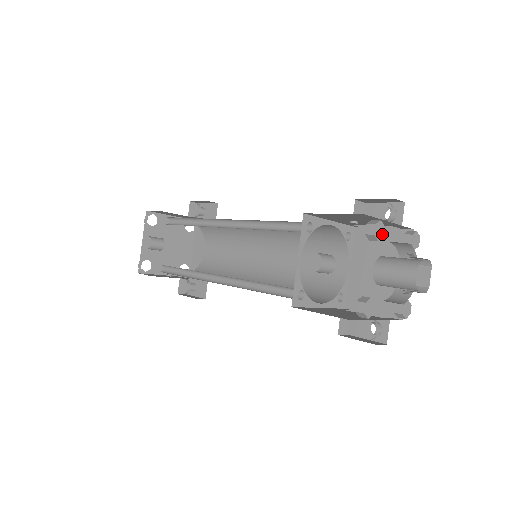
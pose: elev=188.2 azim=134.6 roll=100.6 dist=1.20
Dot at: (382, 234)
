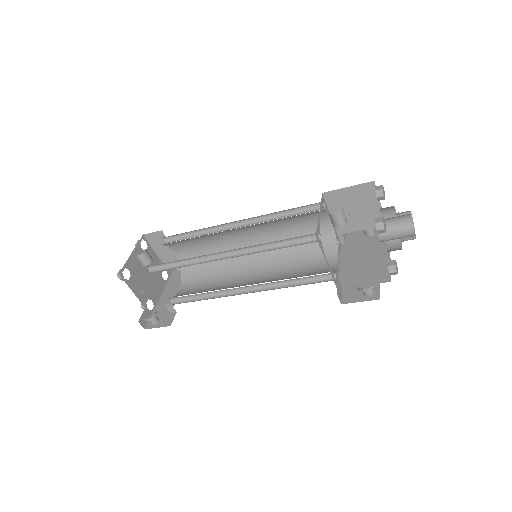
Dot at: occluded
